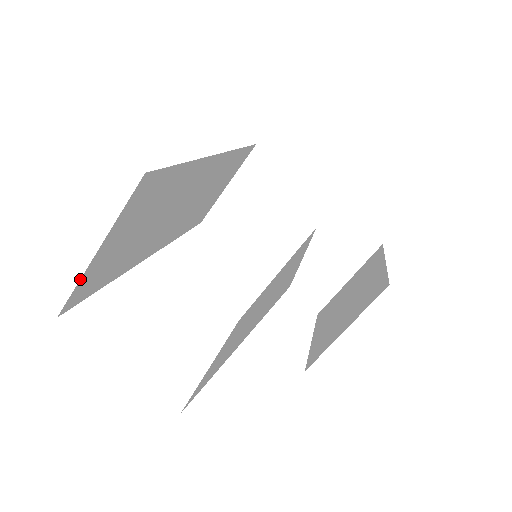
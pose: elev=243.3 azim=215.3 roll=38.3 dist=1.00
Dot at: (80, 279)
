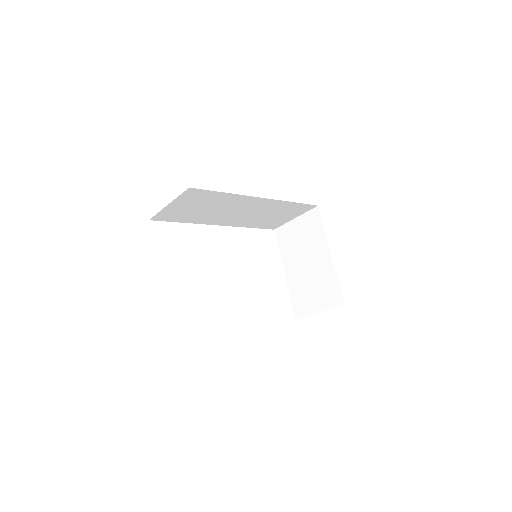
Dot at: (160, 211)
